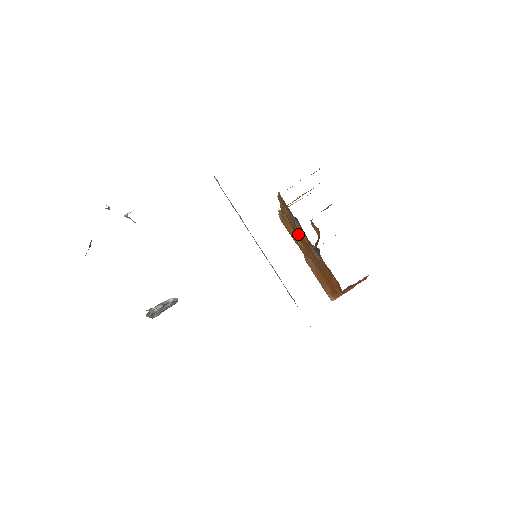
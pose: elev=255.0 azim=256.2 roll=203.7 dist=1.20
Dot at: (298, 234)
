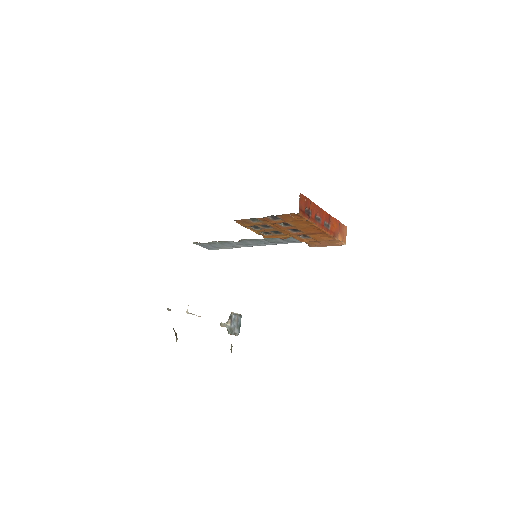
Dot at: (278, 233)
